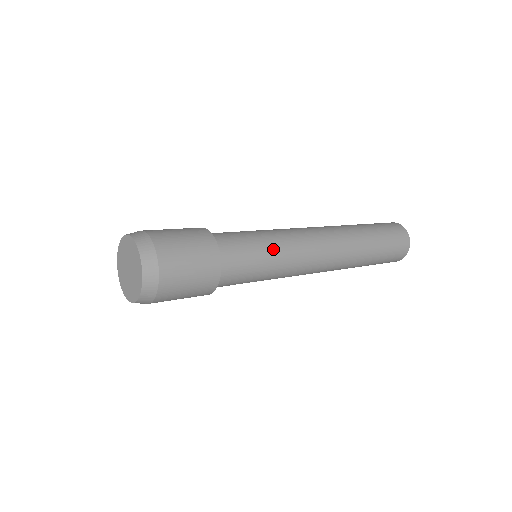
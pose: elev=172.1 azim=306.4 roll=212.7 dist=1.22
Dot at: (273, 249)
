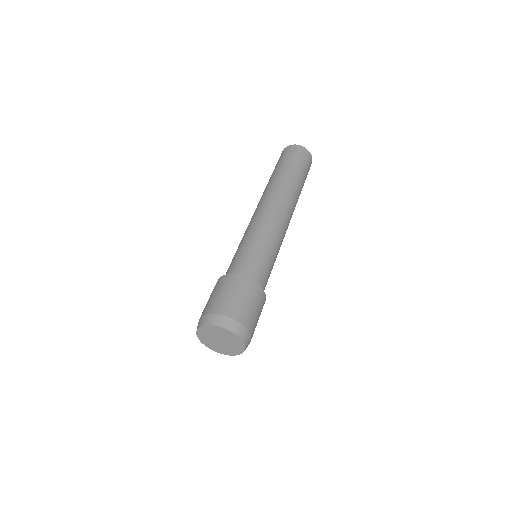
Dot at: (271, 249)
